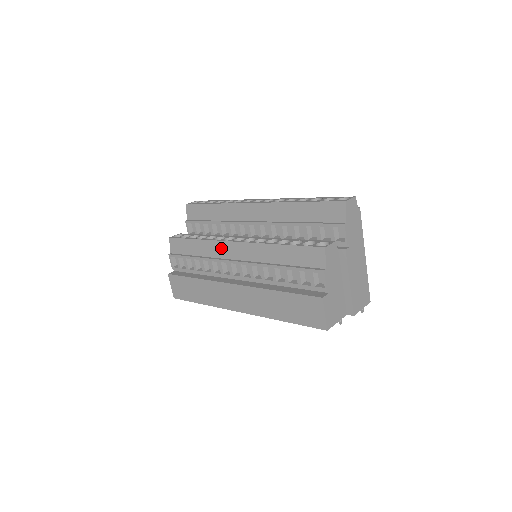
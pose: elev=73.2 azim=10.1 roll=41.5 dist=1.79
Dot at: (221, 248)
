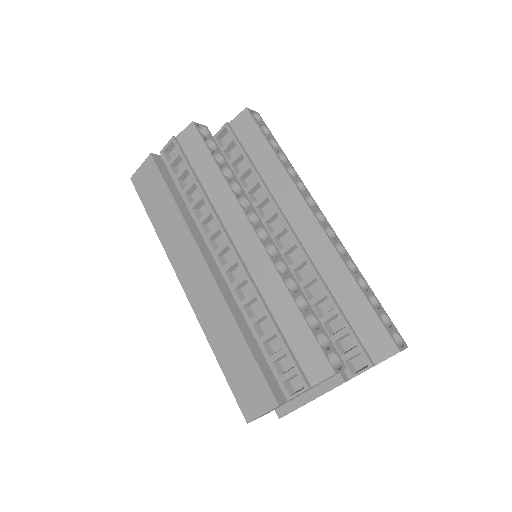
Dot at: (235, 217)
